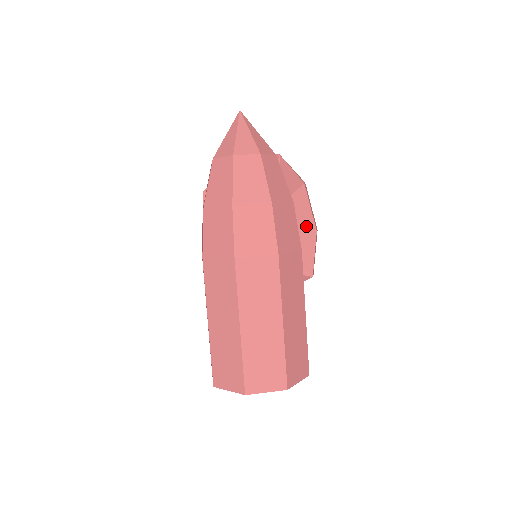
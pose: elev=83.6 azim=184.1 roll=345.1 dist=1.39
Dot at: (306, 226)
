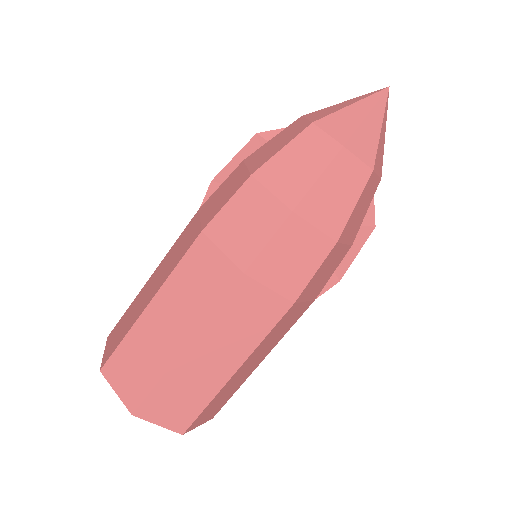
Dot at: occluded
